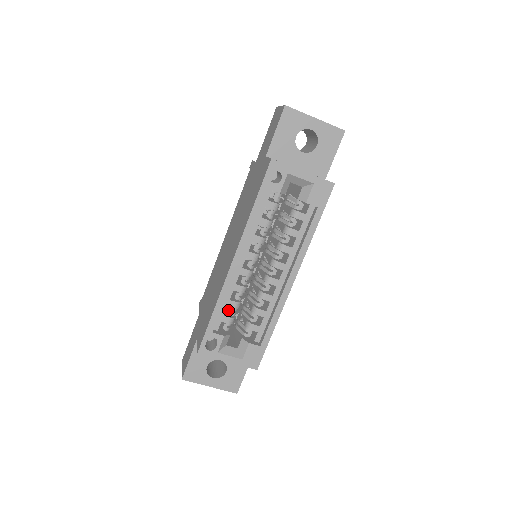
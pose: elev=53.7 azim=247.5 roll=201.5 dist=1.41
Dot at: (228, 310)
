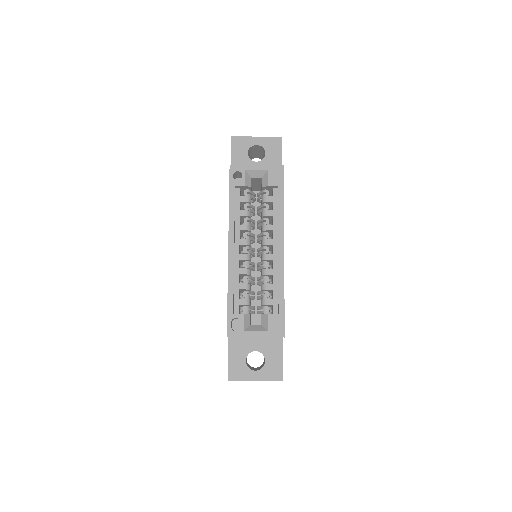
Dot at: occluded
